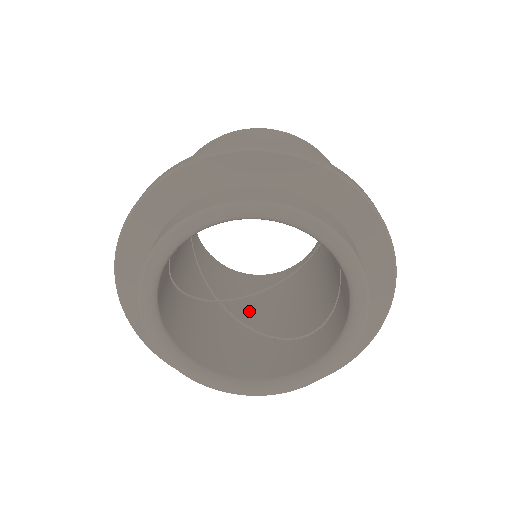
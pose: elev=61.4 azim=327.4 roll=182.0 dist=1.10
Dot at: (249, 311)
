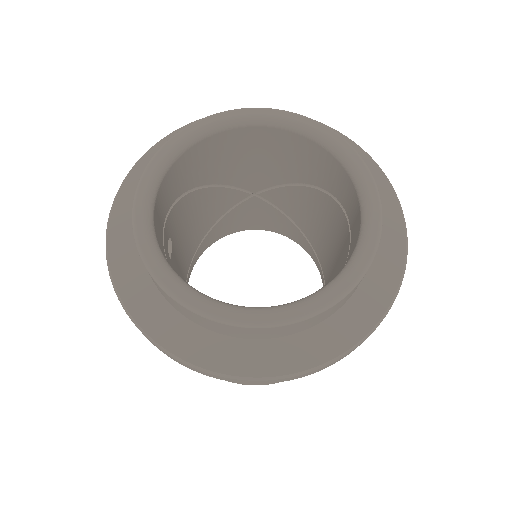
Dot at: occluded
